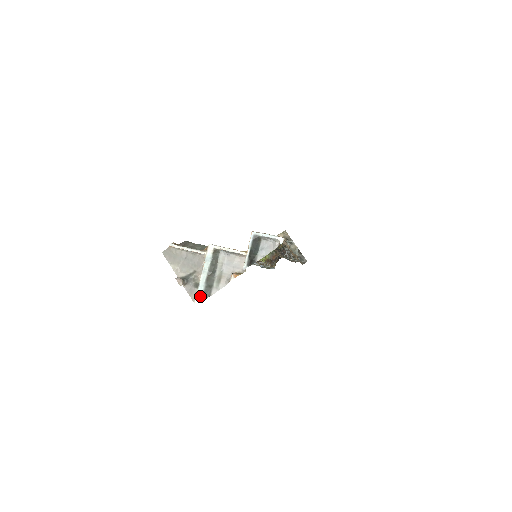
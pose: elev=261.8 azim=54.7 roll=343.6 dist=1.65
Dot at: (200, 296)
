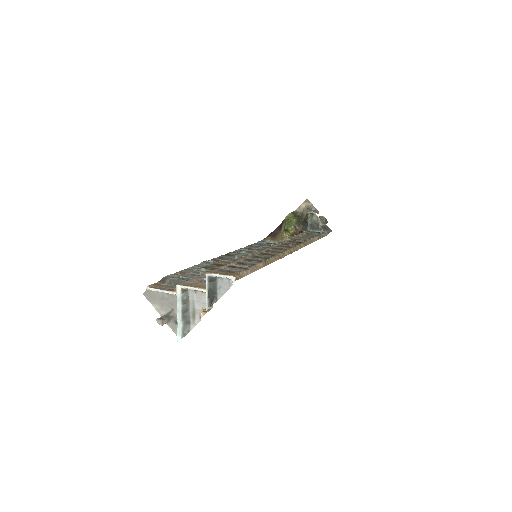
Dot at: (180, 333)
